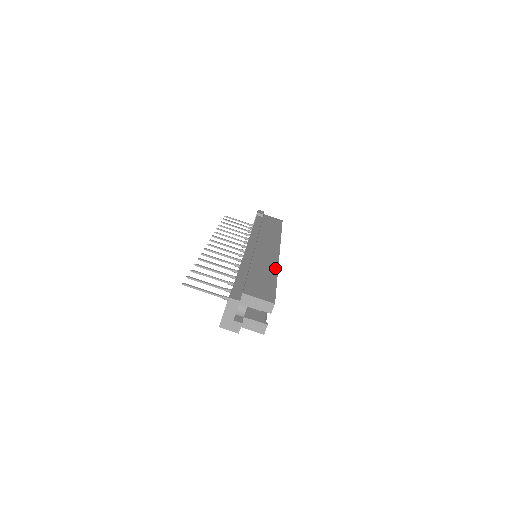
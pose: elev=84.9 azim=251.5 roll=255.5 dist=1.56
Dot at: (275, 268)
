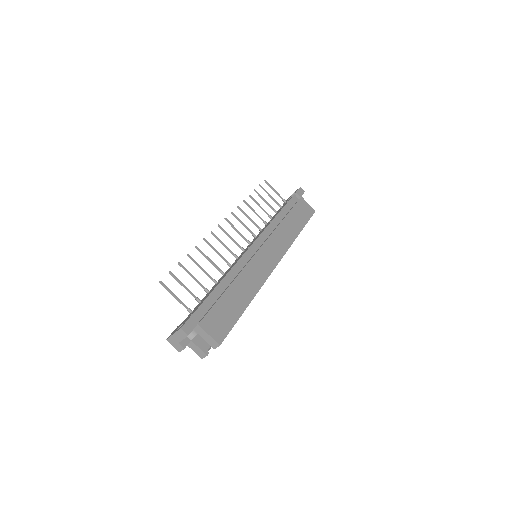
Dot at: (255, 292)
